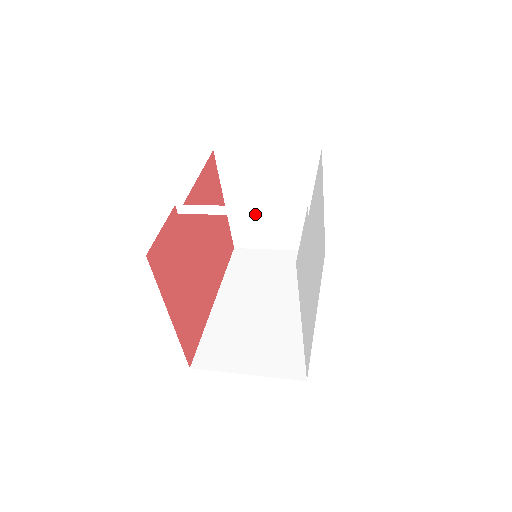
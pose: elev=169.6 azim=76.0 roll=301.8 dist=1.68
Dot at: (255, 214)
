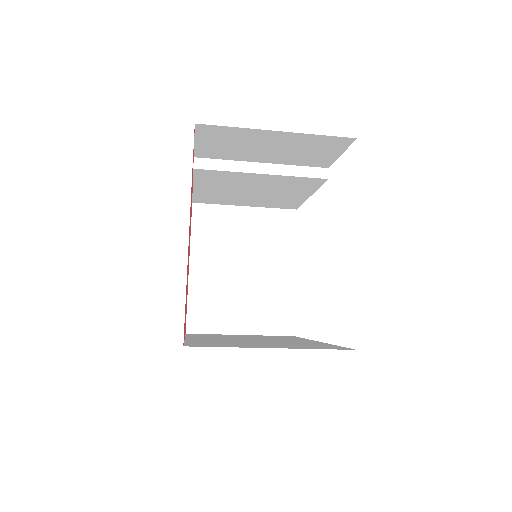
Dot at: (277, 174)
